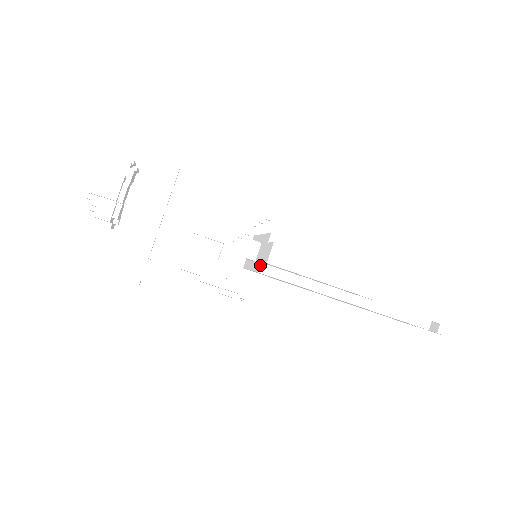
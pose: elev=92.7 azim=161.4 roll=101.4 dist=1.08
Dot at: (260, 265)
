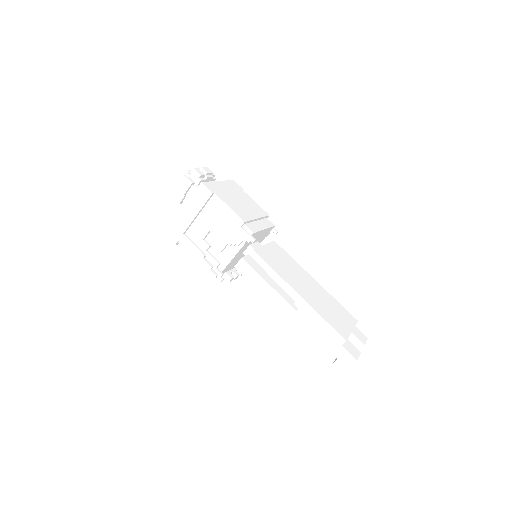
Dot at: occluded
